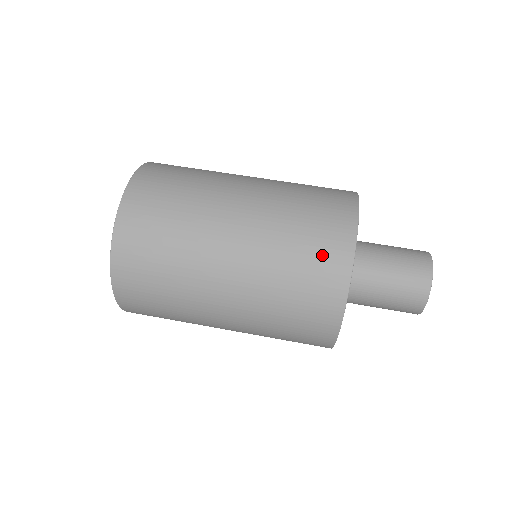
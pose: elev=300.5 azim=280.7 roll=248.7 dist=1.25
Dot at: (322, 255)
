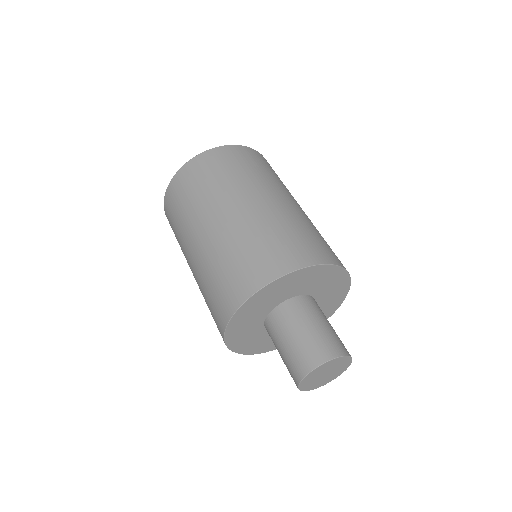
Dot at: (227, 290)
